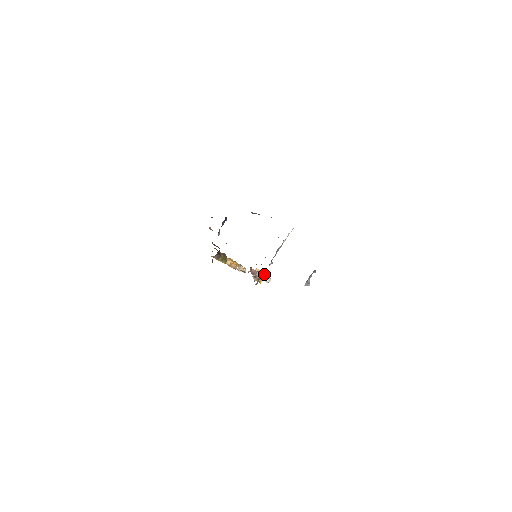
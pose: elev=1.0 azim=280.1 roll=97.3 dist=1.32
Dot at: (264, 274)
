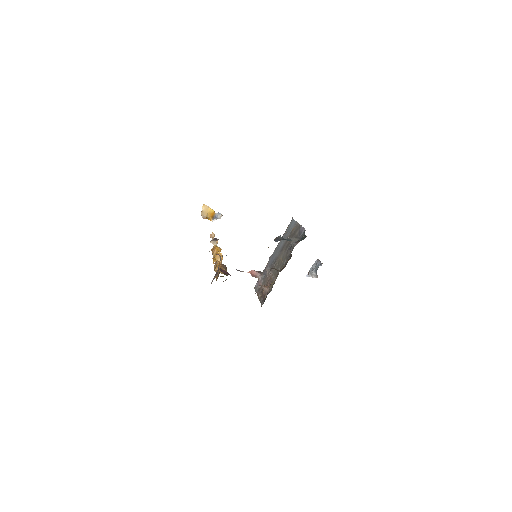
Dot at: (214, 211)
